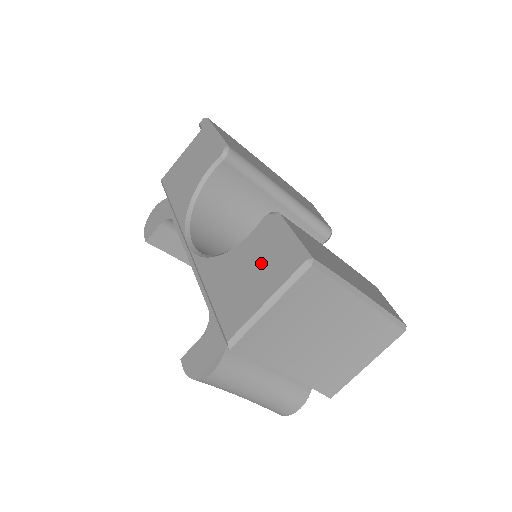
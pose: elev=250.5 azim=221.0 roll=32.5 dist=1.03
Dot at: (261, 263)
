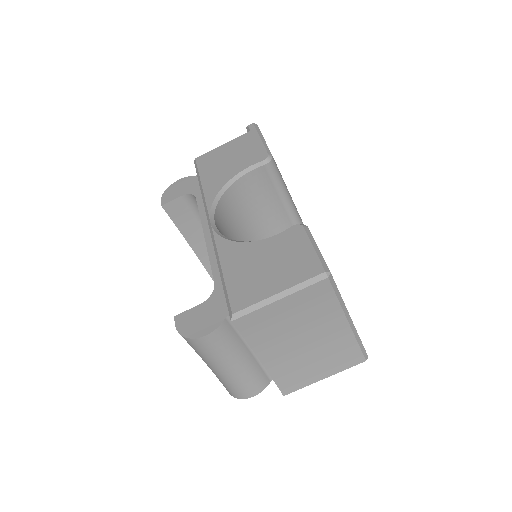
Dot at: (282, 261)
